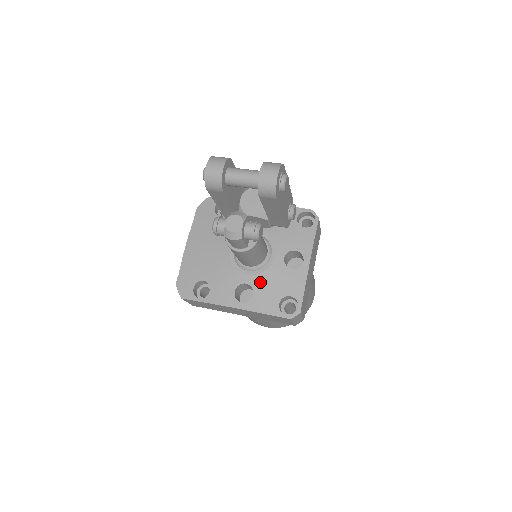
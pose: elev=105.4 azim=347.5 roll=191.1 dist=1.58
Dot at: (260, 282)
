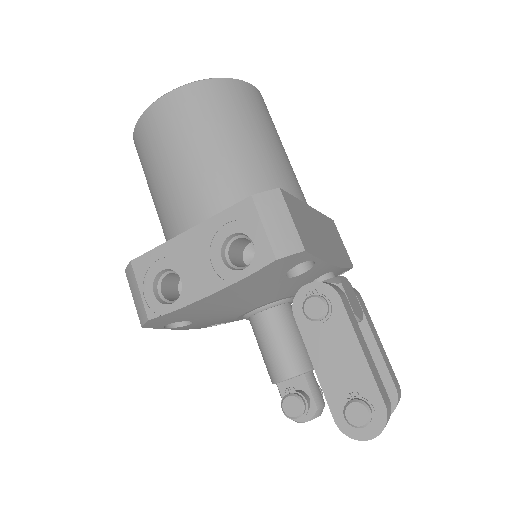
Dot at: occluded
